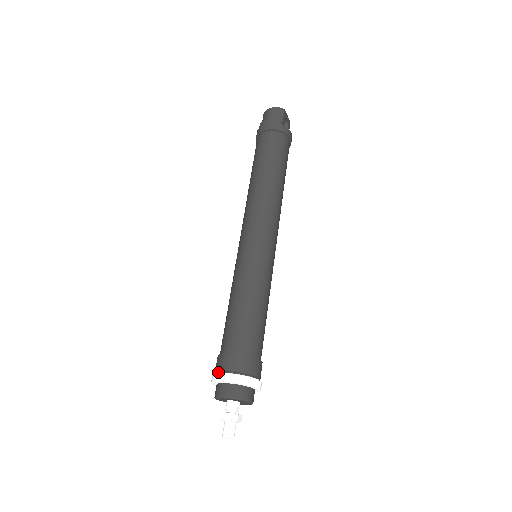
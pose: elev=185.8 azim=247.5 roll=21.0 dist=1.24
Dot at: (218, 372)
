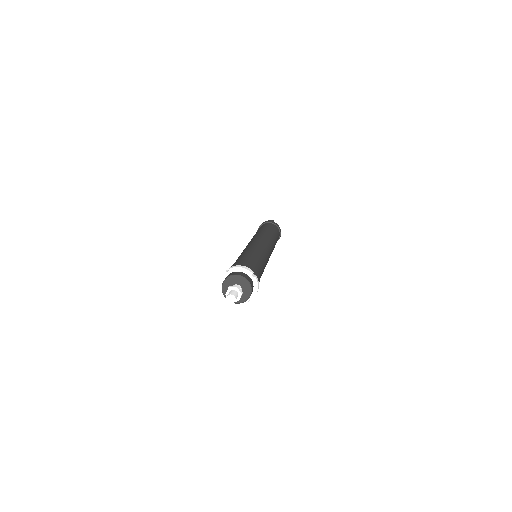
Dot at: occluded
